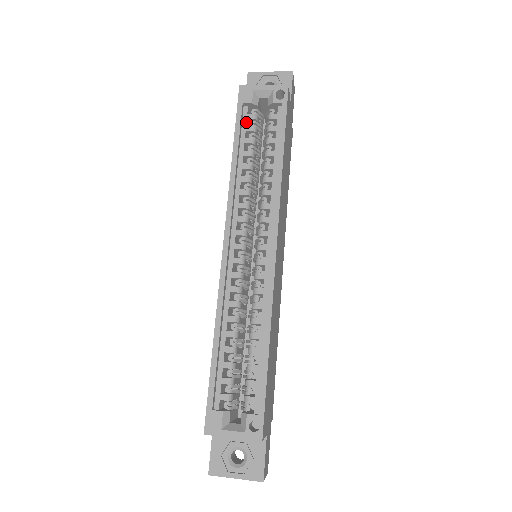
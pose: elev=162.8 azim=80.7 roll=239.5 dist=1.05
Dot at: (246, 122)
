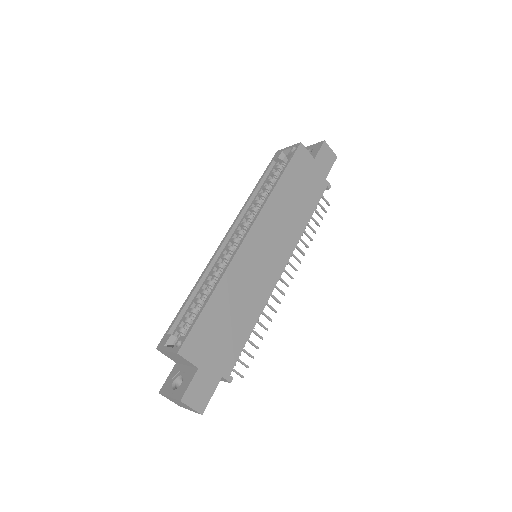
Dot at: (273, 170)
